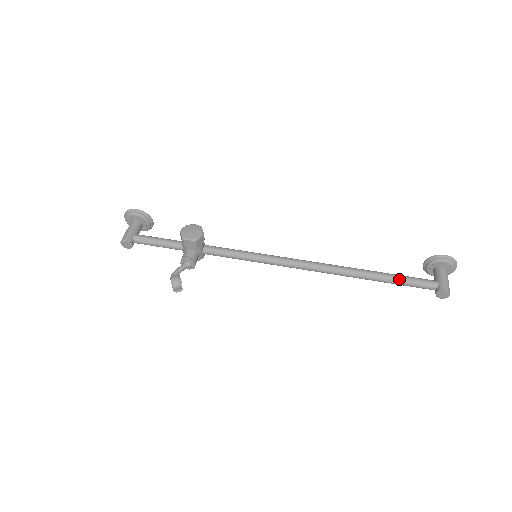
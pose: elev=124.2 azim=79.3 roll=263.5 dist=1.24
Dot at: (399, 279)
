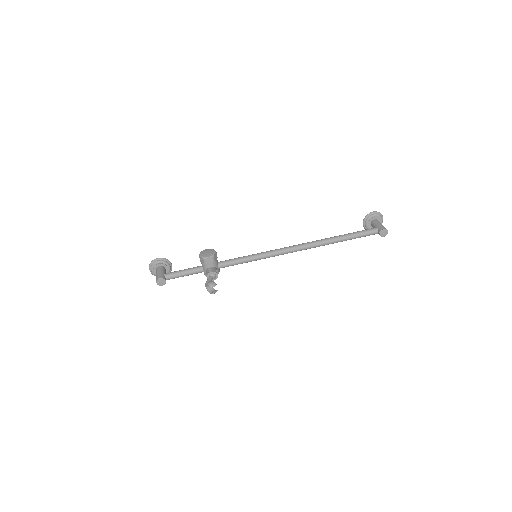
Dot at: (353, 234)
